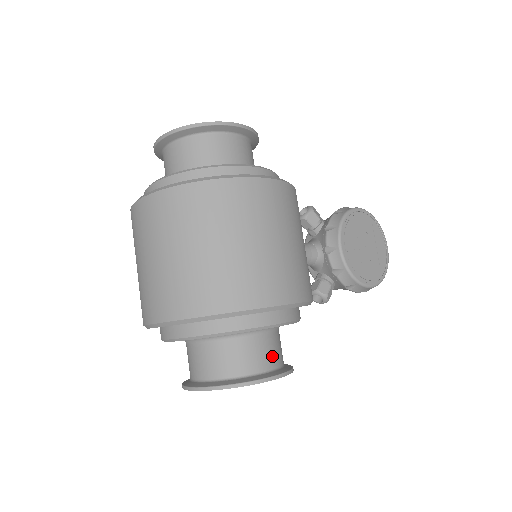
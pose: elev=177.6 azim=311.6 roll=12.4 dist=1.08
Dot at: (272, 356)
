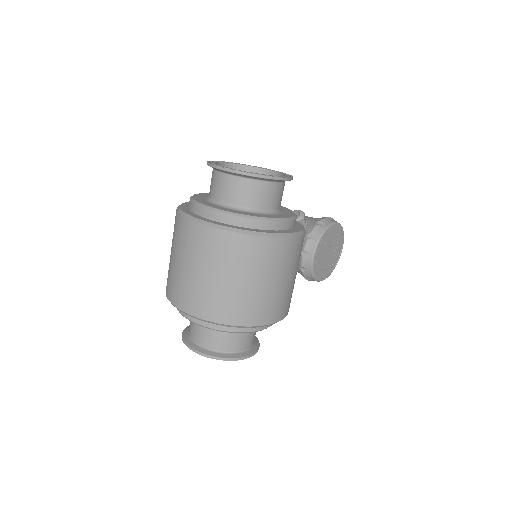
Dot at: (252, 340)
